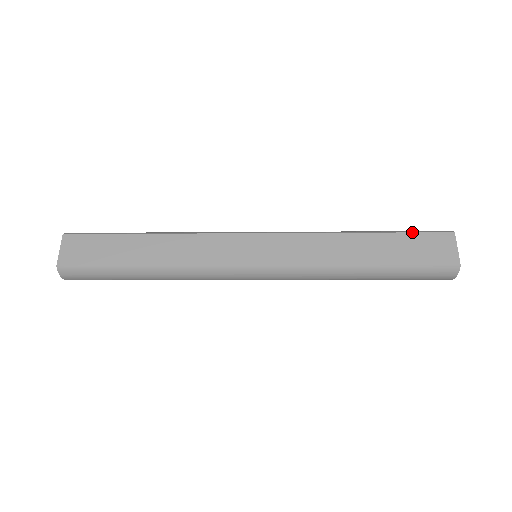
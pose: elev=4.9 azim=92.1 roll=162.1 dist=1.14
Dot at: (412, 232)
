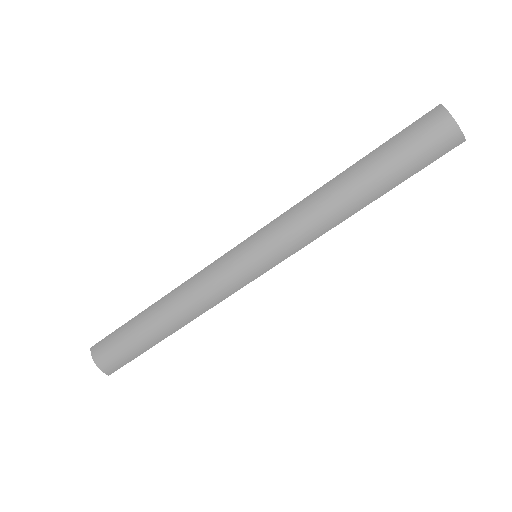
Dot at: occluded
